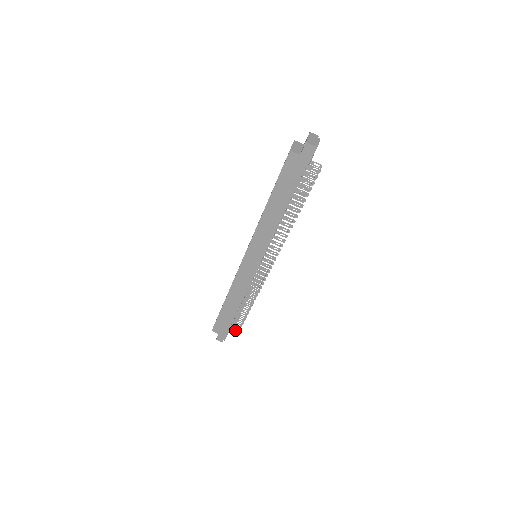
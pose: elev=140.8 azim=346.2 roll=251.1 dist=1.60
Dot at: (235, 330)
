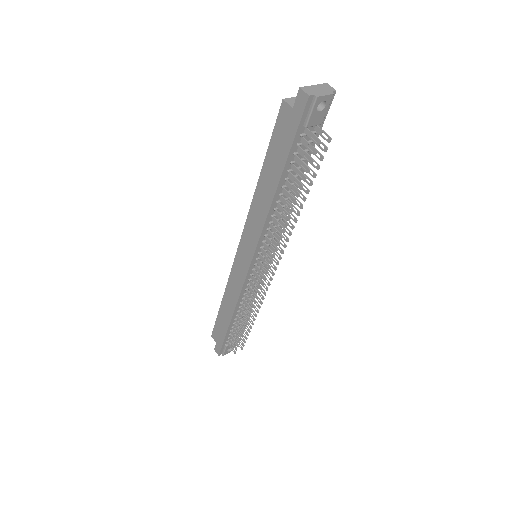
Dot at: (233, 348)
